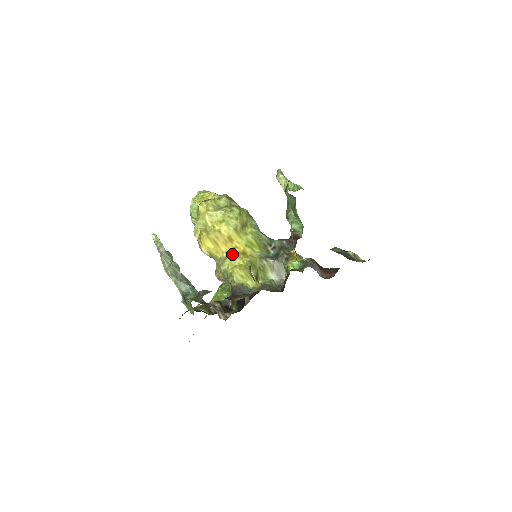
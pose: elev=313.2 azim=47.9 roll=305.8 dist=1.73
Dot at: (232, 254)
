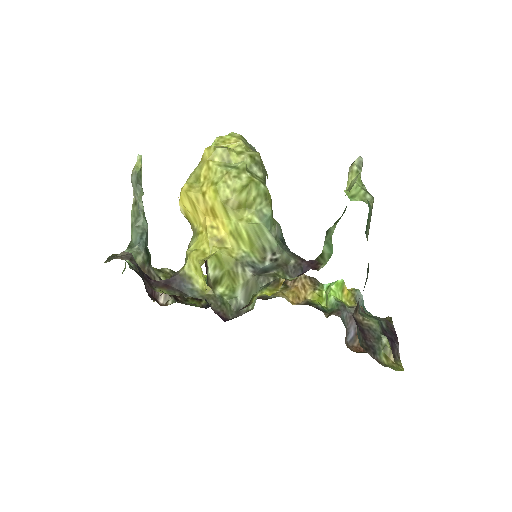
Dot at: (206, 233)
